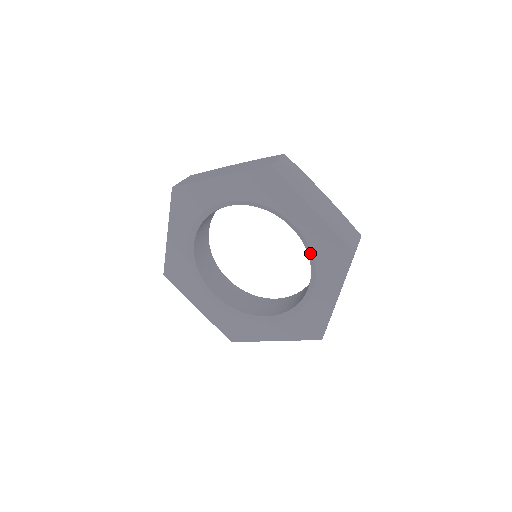
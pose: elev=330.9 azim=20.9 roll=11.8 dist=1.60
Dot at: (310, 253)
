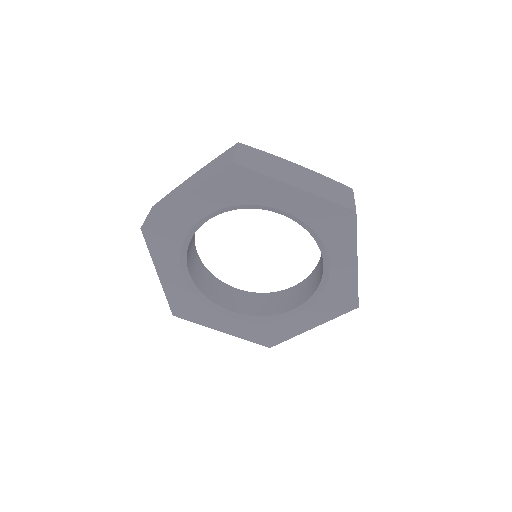
Dot at: (322, 289)
